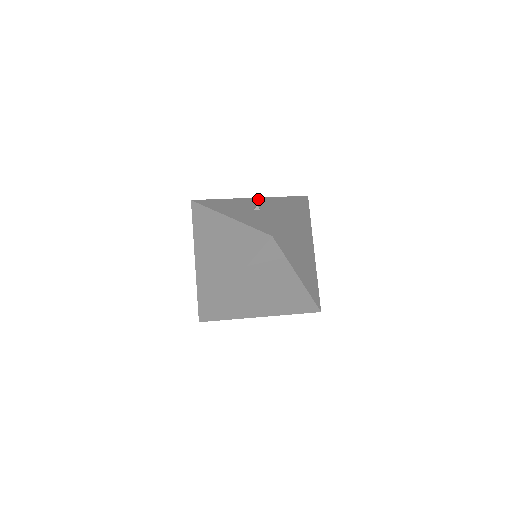
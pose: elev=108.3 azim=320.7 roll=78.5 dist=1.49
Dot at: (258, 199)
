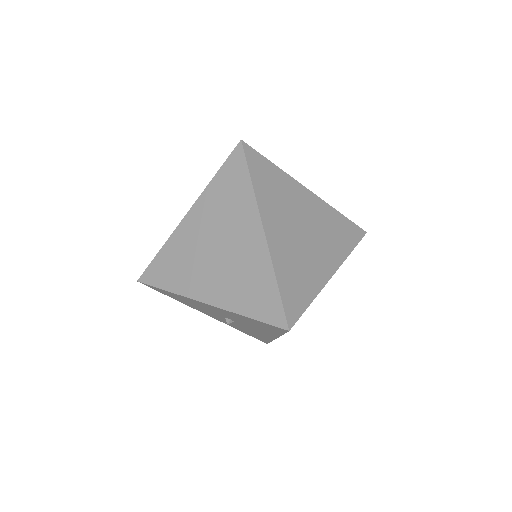
Dot at: occluded
